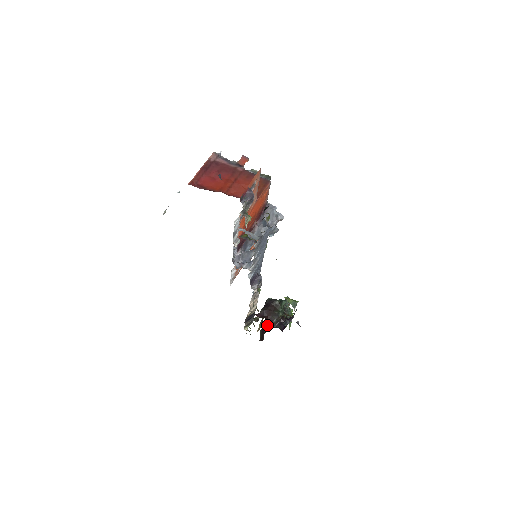
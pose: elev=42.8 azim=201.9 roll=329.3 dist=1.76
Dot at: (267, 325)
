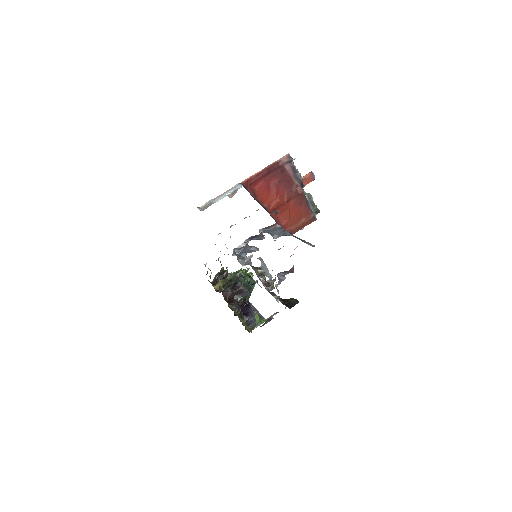
Dot at: (225, 276)
